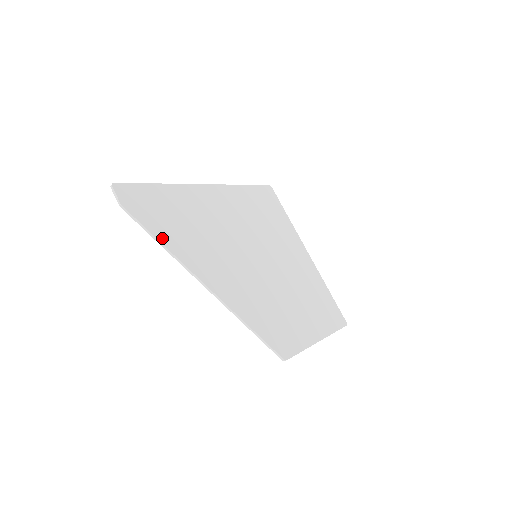
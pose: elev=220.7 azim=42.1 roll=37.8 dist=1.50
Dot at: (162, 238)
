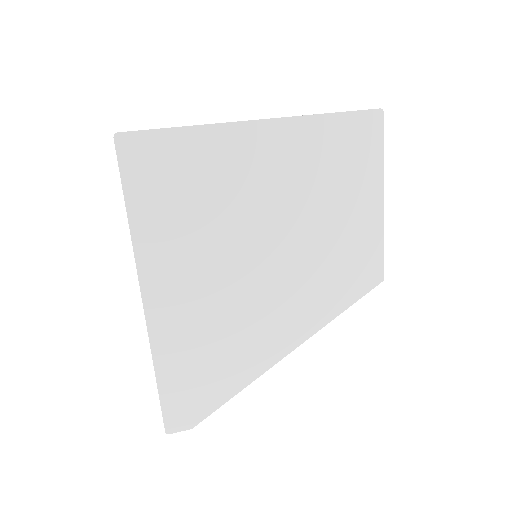
Dot at: (230, 393)
